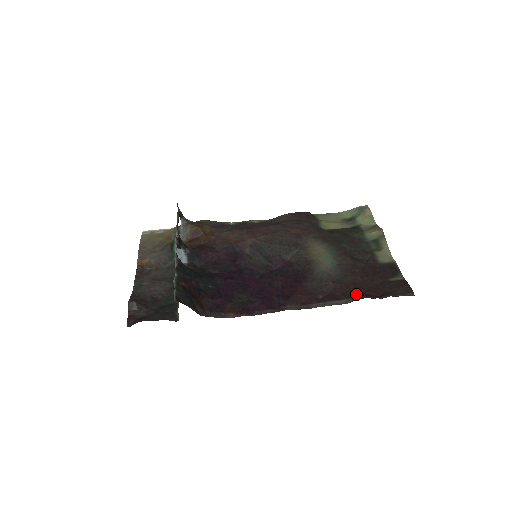
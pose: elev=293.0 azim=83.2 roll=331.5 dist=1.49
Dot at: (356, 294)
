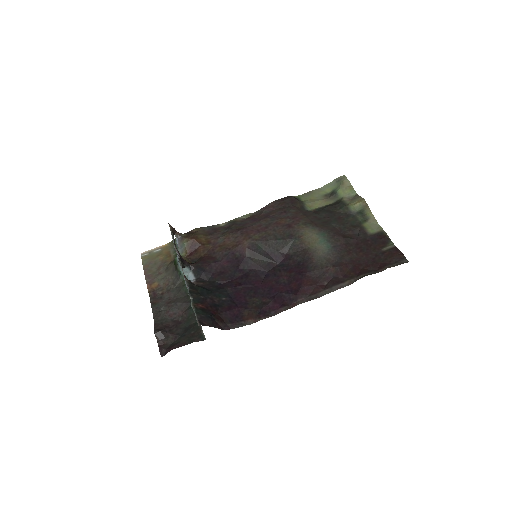
Dot at: (356, 273)
